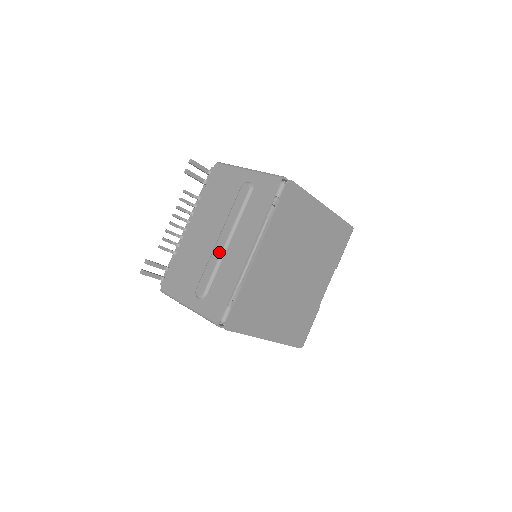
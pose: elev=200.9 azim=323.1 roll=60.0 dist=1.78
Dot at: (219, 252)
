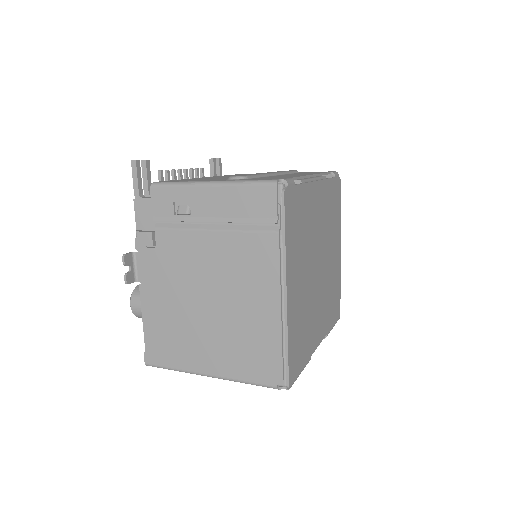
Dot at: (265, 173)
